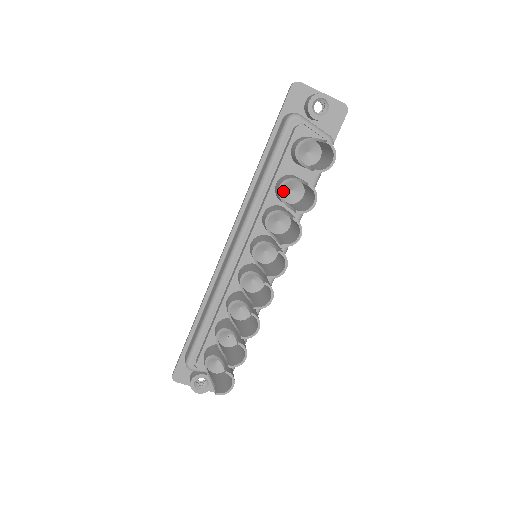
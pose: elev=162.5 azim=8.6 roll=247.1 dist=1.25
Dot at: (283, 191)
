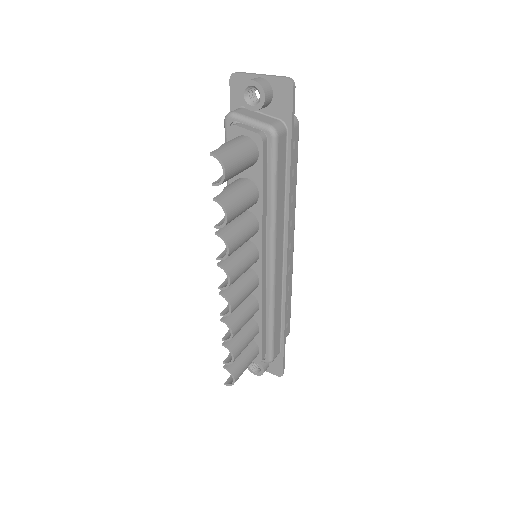
Dot at: occluded
